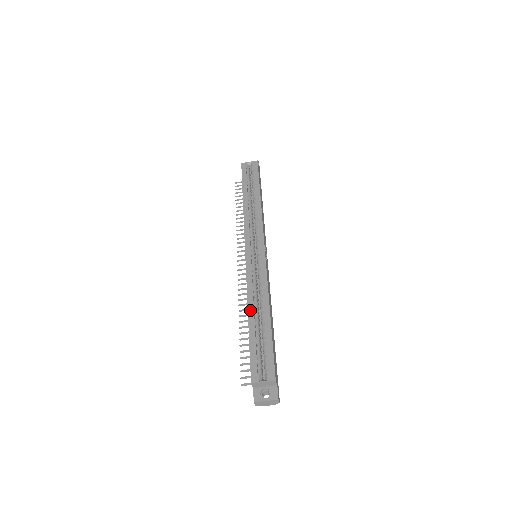
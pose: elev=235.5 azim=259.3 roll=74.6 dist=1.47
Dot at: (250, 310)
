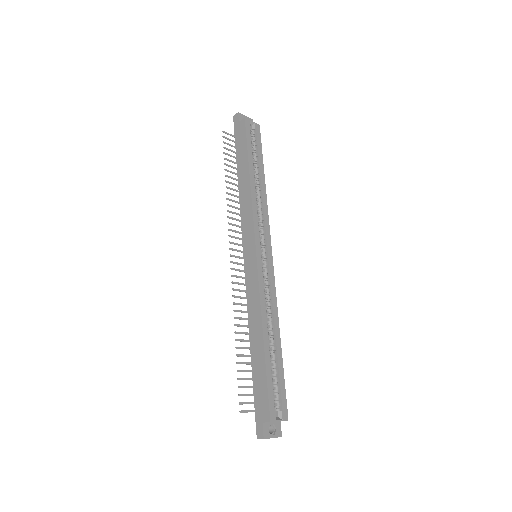
Dot at: (265, 332)
